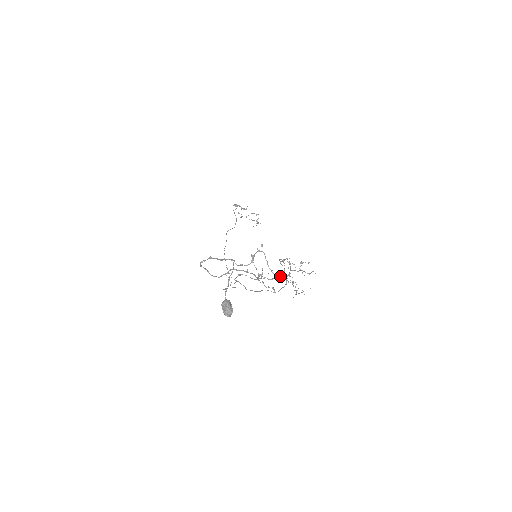
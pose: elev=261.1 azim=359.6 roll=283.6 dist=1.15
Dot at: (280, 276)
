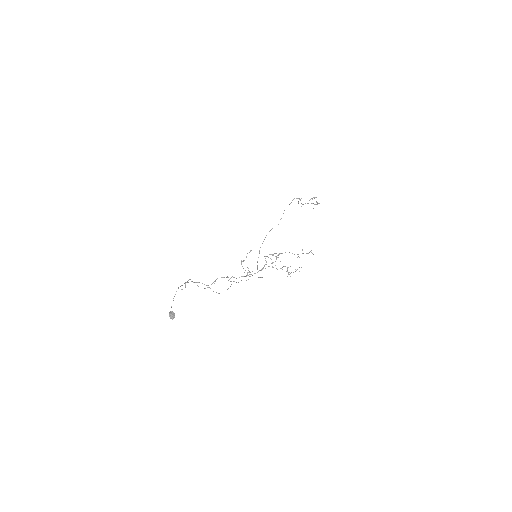
Dot at: occluded
